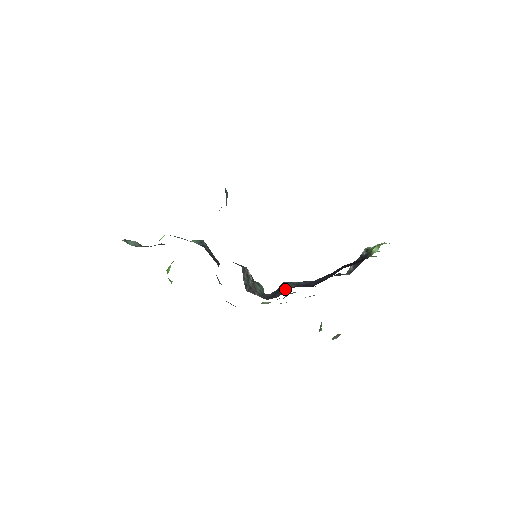
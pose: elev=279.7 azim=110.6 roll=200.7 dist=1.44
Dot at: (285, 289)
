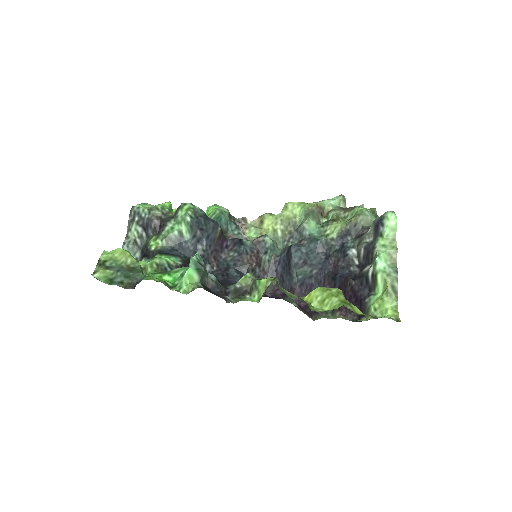
Dot at: (291, 280)
